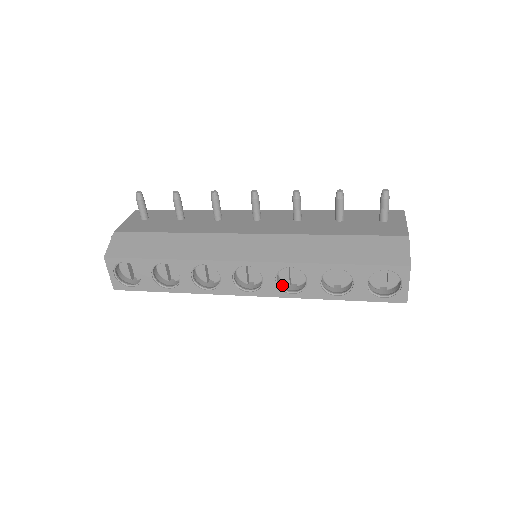
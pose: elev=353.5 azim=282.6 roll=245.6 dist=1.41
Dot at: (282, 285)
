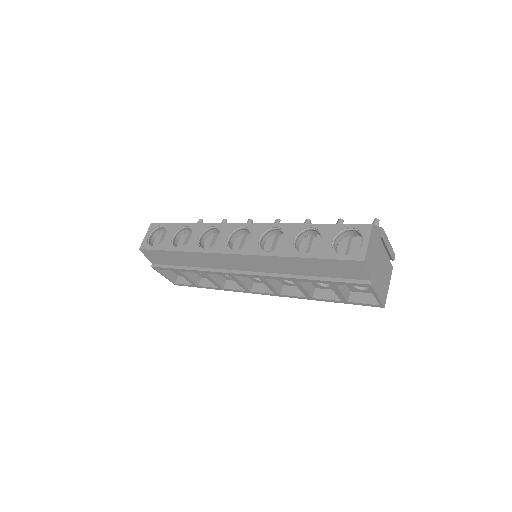
Dot at: occluded
